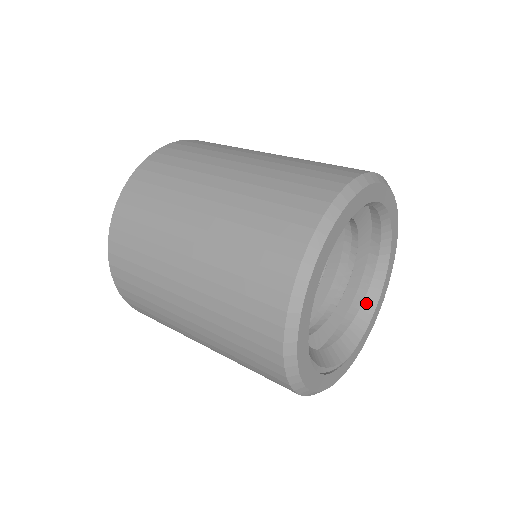
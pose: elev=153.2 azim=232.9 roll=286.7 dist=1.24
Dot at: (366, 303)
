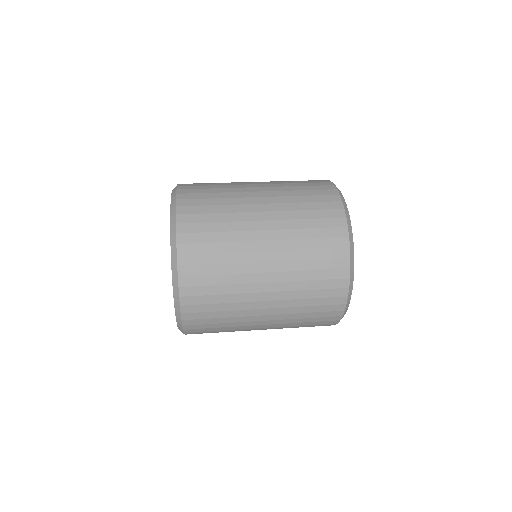
Dot at: occluded
